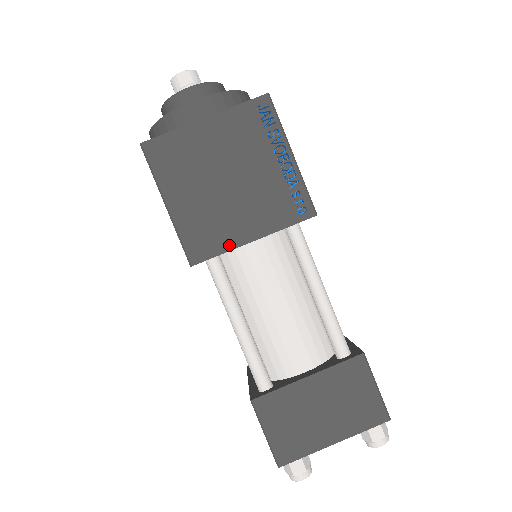
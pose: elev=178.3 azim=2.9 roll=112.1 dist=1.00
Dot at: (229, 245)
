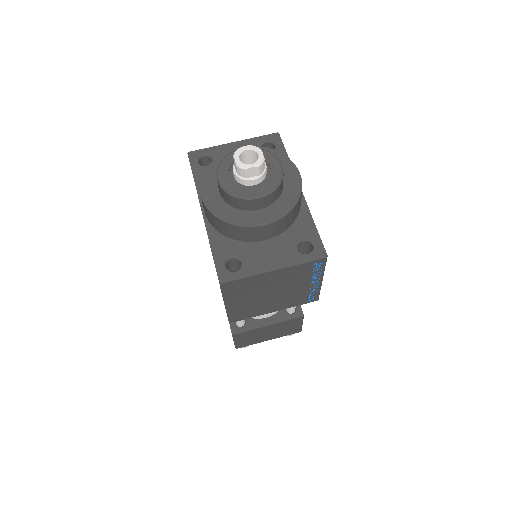
Dot at: (258, 314)
